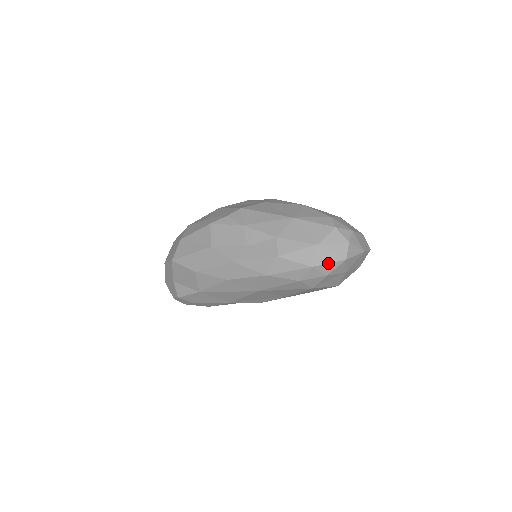
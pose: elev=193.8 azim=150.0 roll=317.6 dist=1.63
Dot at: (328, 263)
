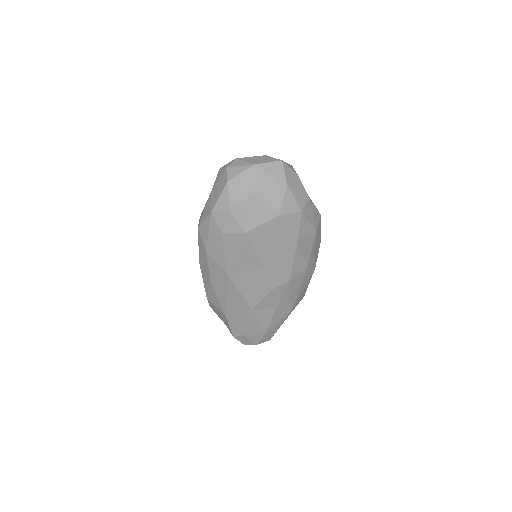
Dot at: (218, 198)
